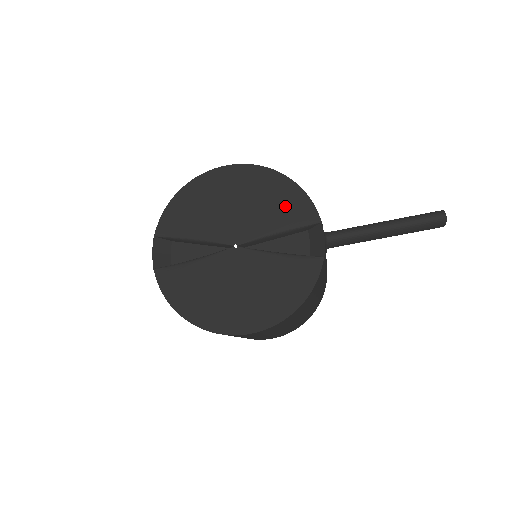
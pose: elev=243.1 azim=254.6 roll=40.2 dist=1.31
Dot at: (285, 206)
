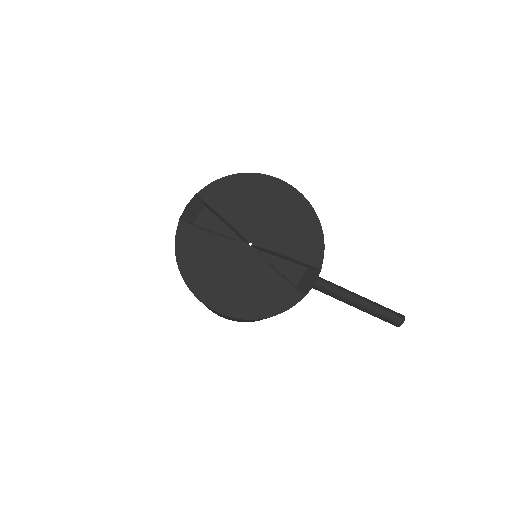
Dot at: (304, 240)
